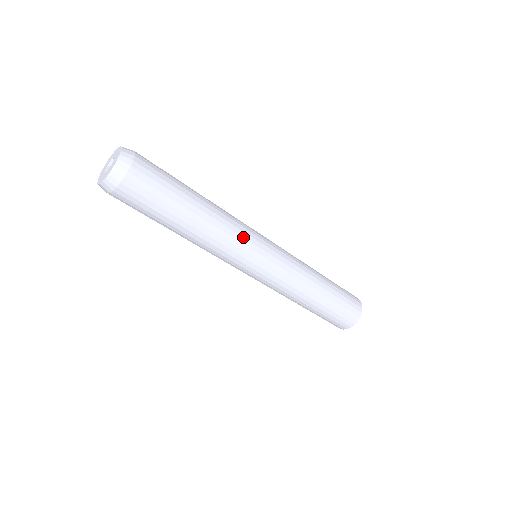
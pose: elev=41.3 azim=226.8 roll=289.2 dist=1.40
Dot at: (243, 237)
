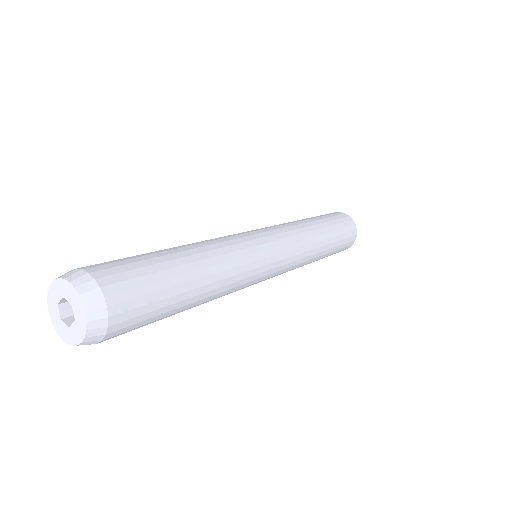
Dot at: occluded
